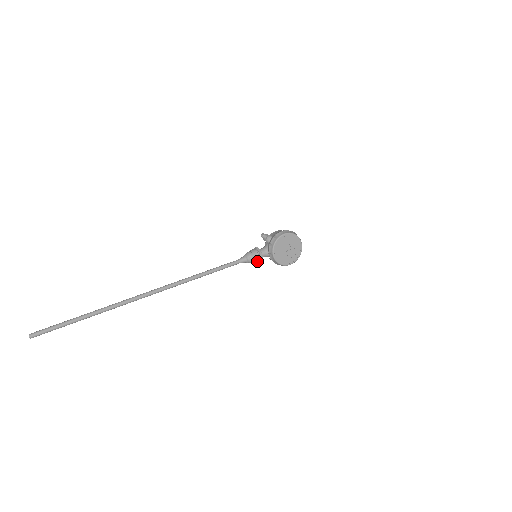
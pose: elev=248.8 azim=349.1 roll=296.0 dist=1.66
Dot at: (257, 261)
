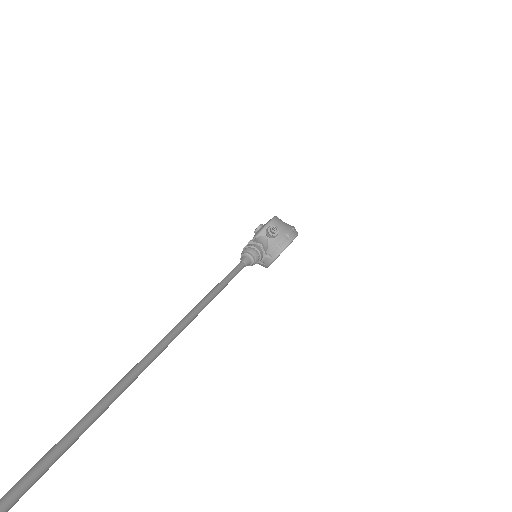
Dot at: occluded
